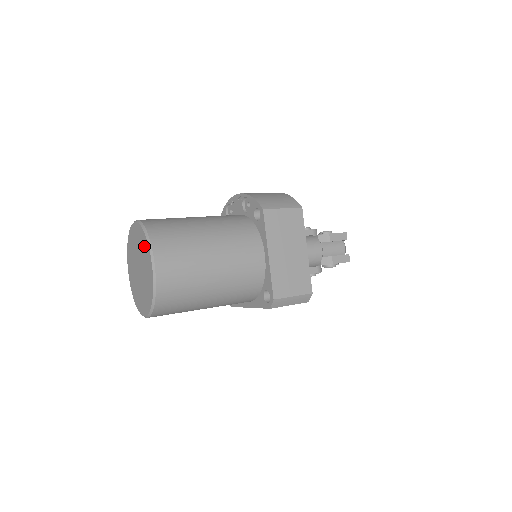
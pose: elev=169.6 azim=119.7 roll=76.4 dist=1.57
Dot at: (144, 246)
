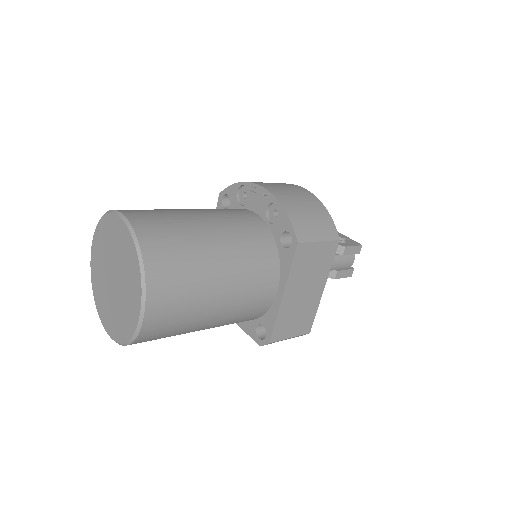
Dot at: (132, 271)
